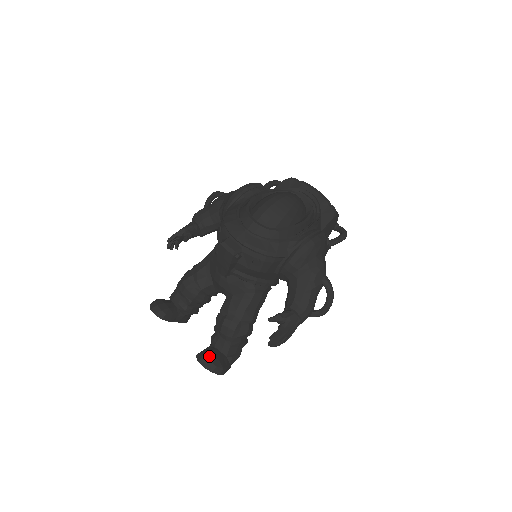
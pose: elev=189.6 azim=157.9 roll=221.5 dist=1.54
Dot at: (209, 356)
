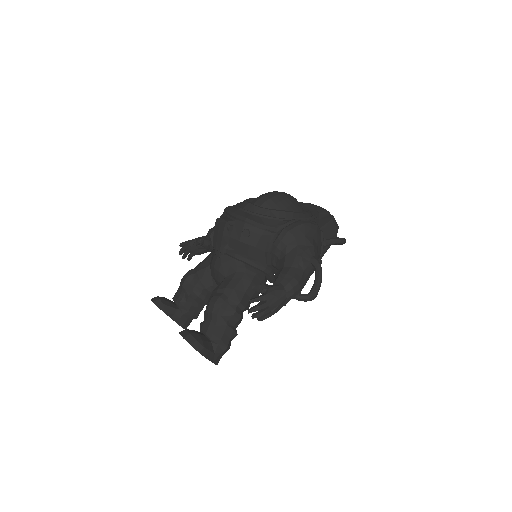
Dot at: (192, 331)
